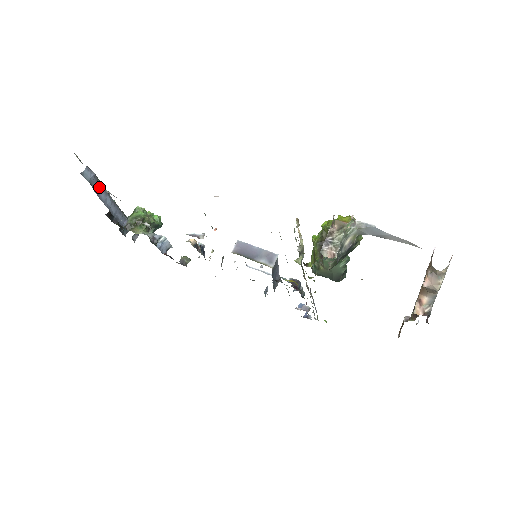
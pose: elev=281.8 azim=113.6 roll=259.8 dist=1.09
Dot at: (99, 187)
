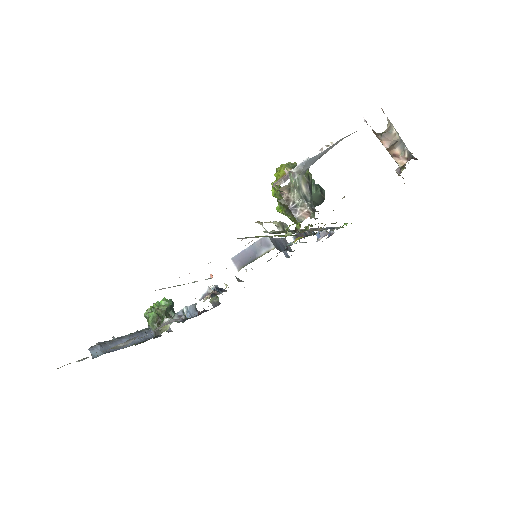
Dot at: (111, 345)
